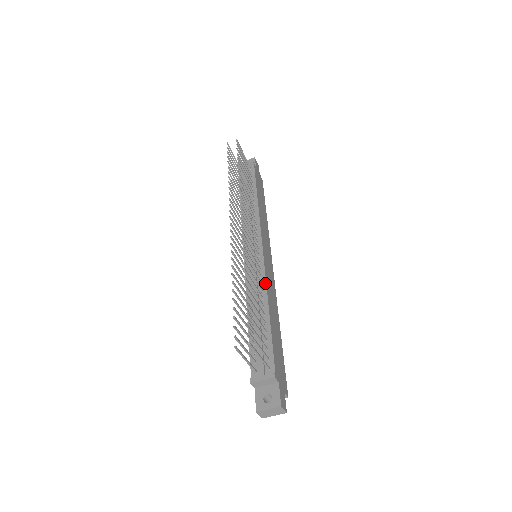
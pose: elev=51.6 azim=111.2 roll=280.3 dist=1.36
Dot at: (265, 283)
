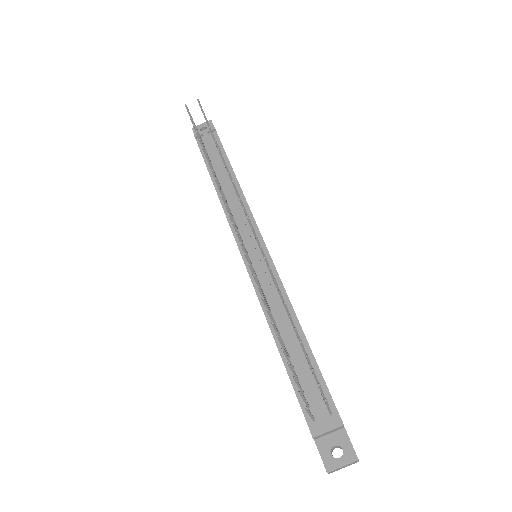
Dot at: (286, 294)
